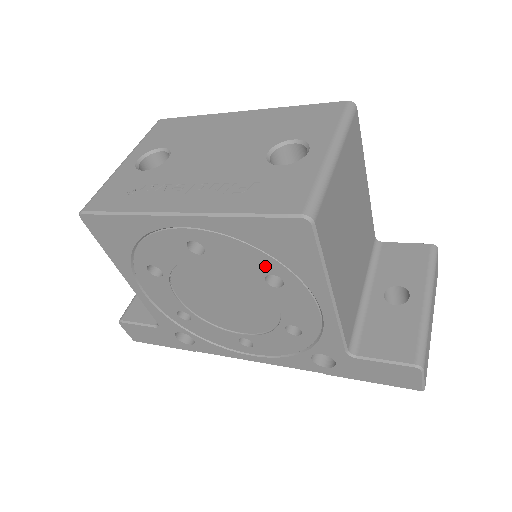
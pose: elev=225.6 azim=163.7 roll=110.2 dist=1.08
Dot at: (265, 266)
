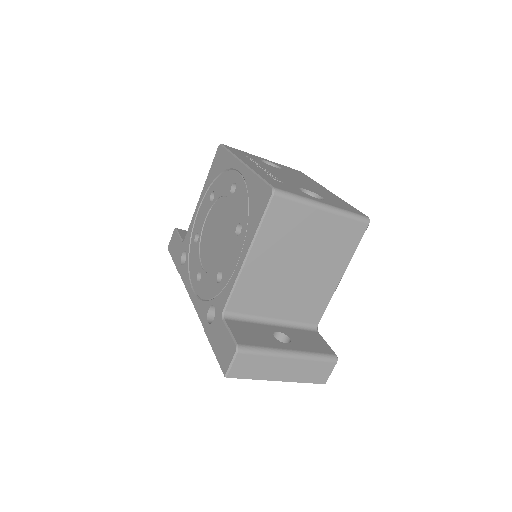
Dot at: (243, 216)
